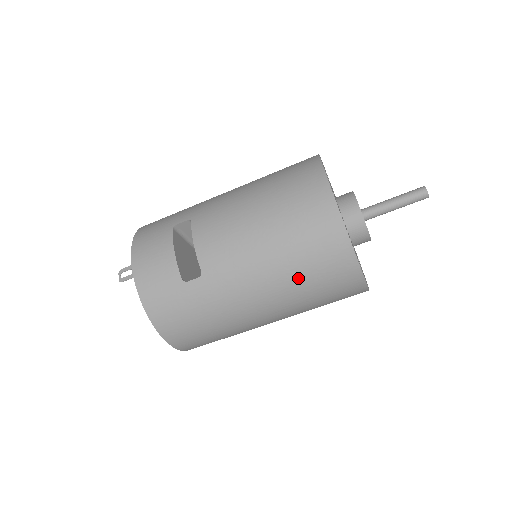
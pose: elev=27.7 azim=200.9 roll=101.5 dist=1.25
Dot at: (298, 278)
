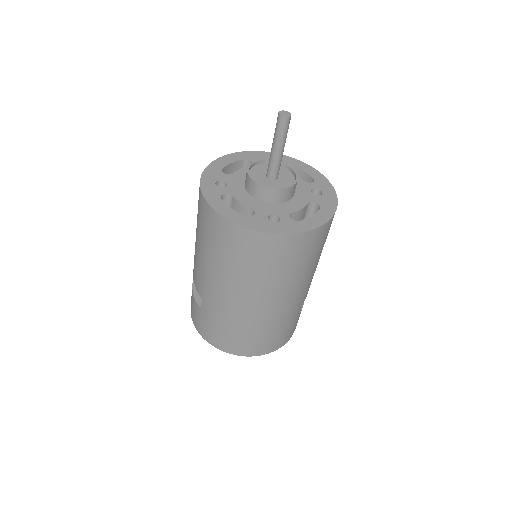
Dot at: (230, 265)
